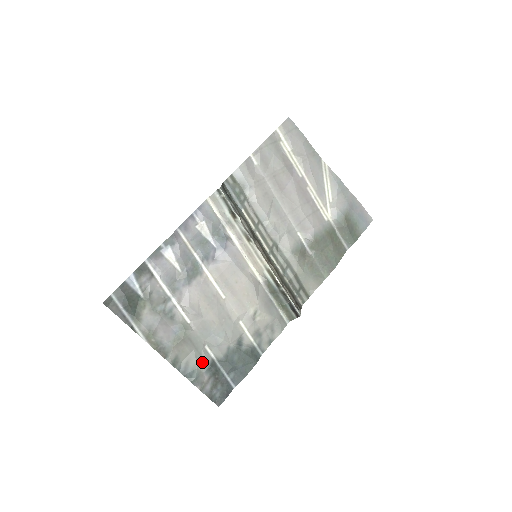
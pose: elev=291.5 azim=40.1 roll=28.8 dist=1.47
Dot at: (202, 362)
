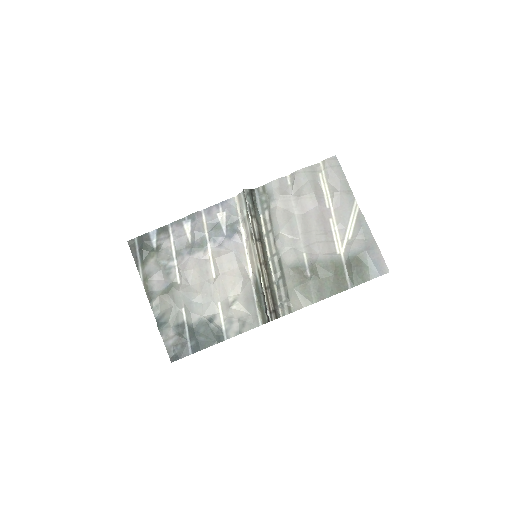
Dot at: (175, 319)
